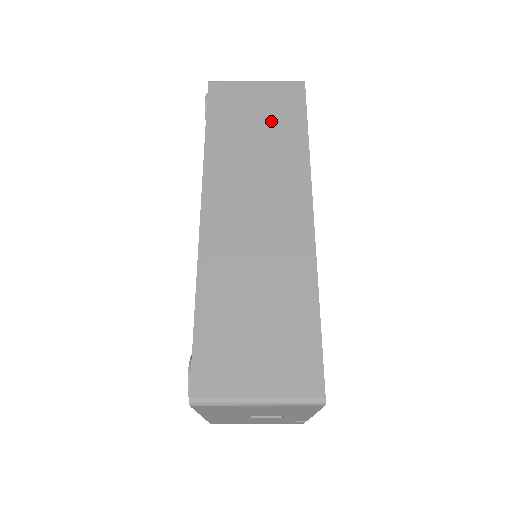
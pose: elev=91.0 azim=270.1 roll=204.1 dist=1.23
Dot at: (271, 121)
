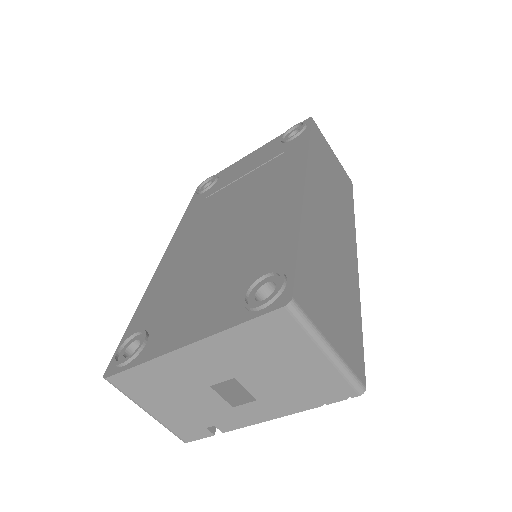
Dot at: (339, 180)
